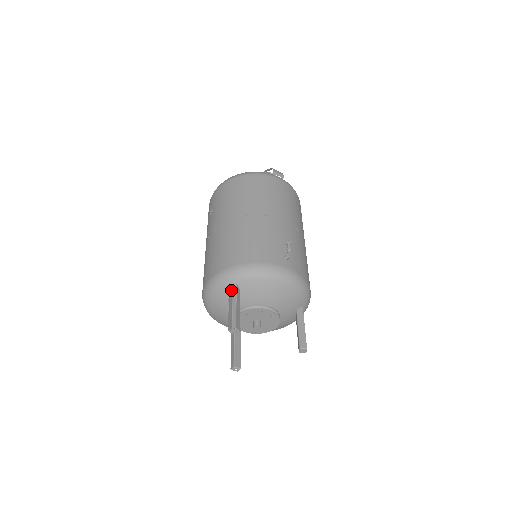
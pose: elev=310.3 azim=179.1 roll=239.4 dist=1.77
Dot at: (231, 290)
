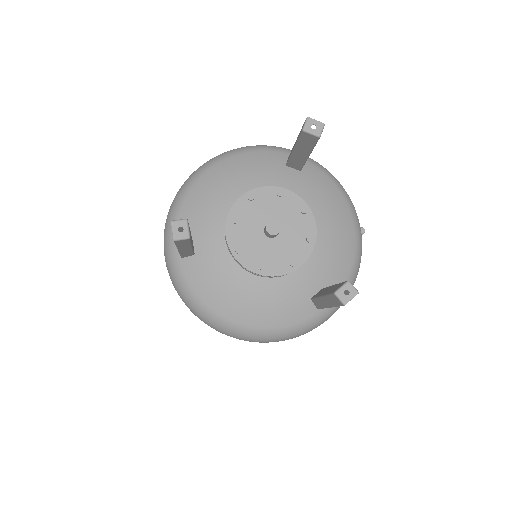
Dot at: occluded
